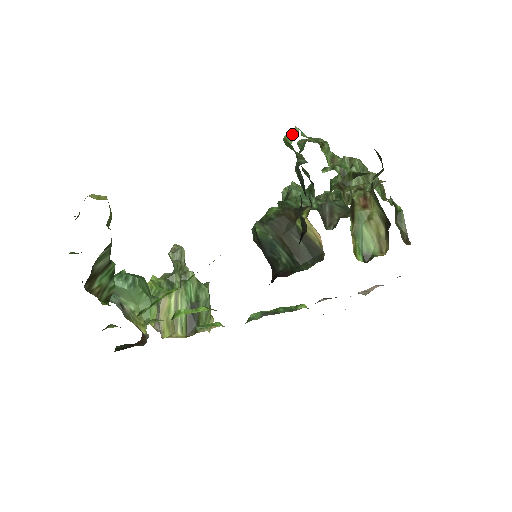
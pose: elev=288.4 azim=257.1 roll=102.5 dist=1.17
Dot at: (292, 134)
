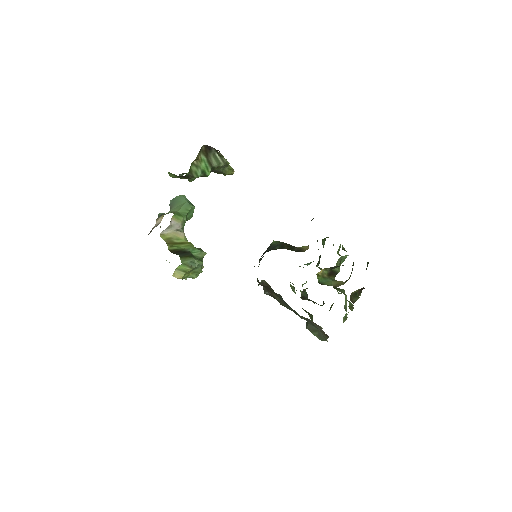
Dot at: occluded
